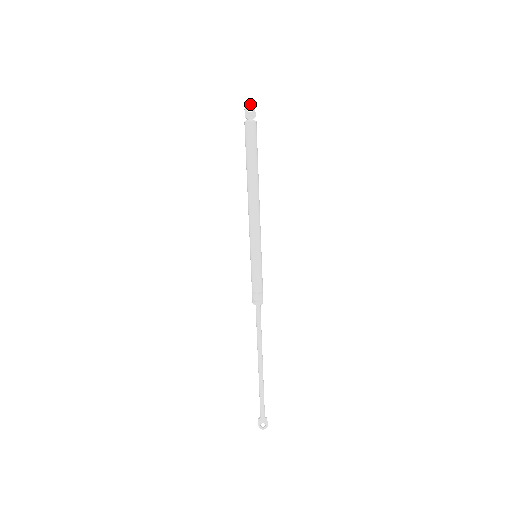
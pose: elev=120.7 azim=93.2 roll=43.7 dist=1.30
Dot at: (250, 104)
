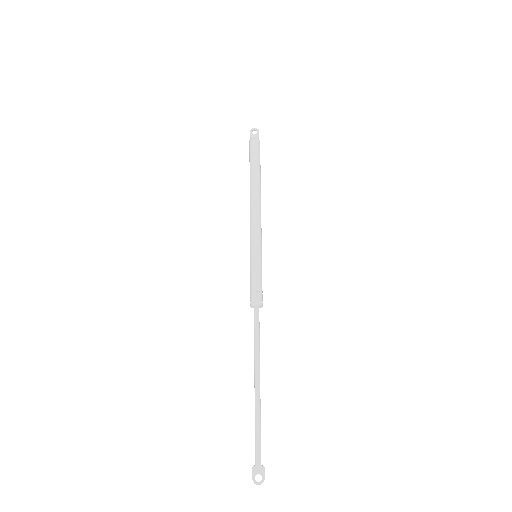
Dot at: (255, 128)
